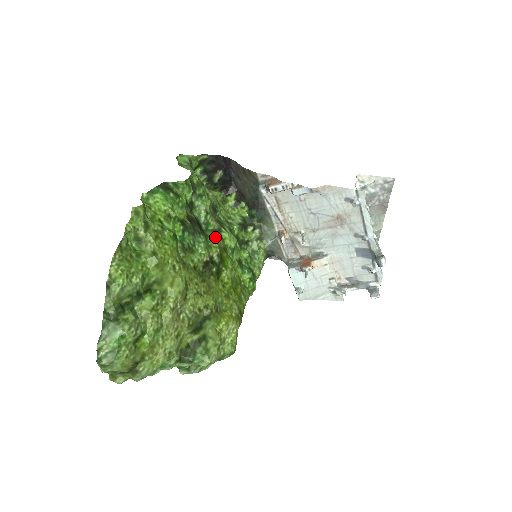
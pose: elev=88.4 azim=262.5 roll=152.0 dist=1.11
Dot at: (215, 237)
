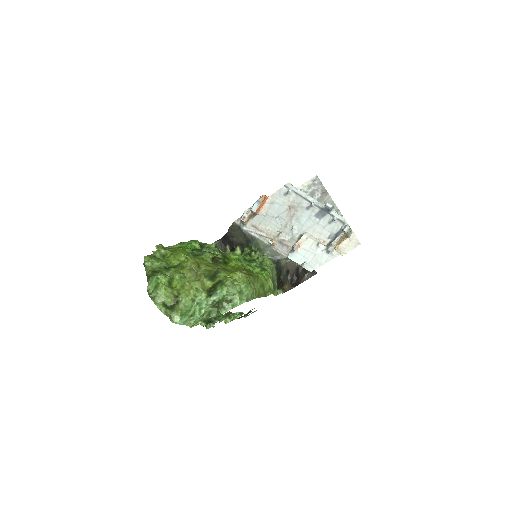
Dot at: occluded
